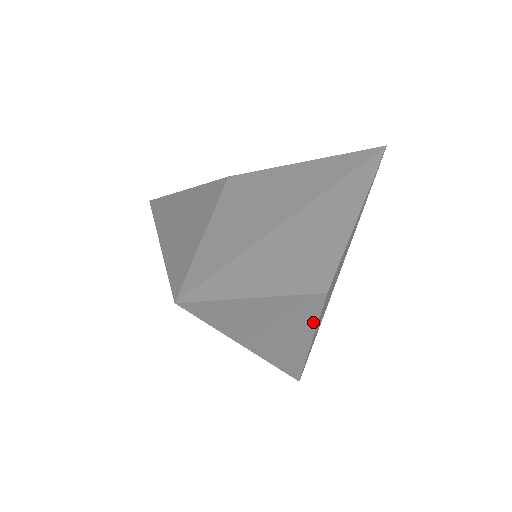
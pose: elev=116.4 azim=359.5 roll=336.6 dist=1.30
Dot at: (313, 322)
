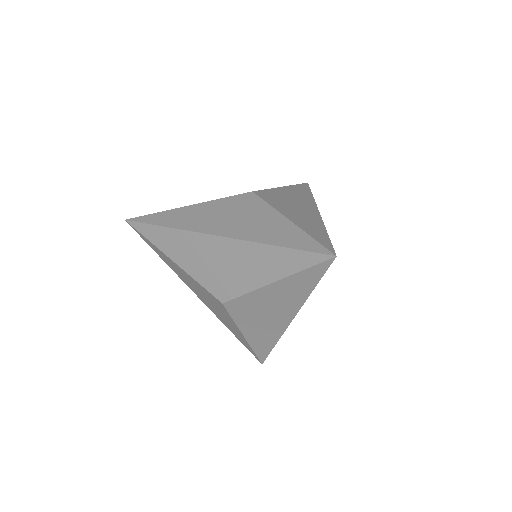
Dot at: occluded
